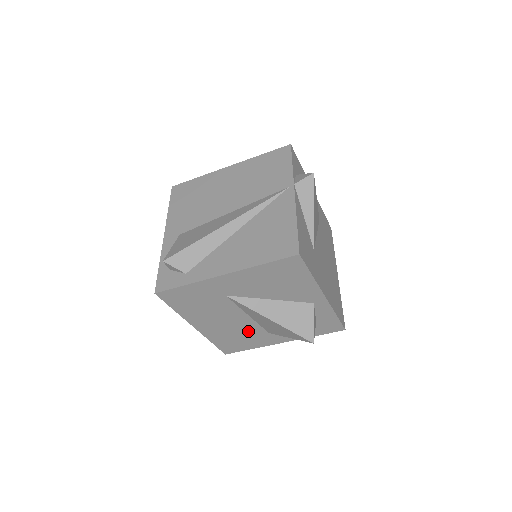
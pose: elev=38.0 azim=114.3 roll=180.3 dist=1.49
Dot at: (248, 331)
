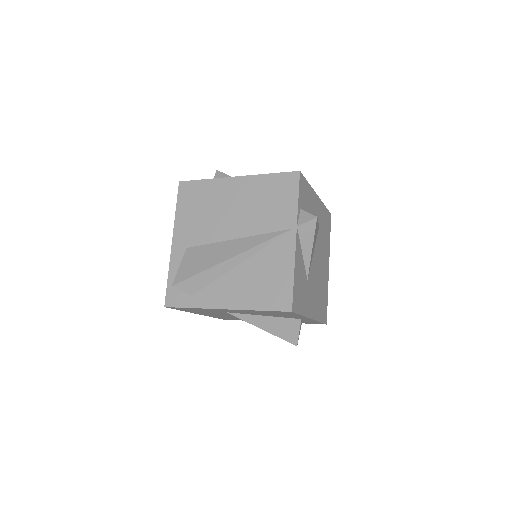
Dot at: occluded
